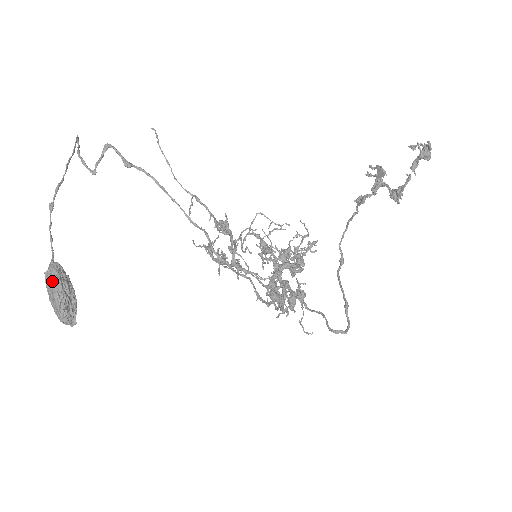
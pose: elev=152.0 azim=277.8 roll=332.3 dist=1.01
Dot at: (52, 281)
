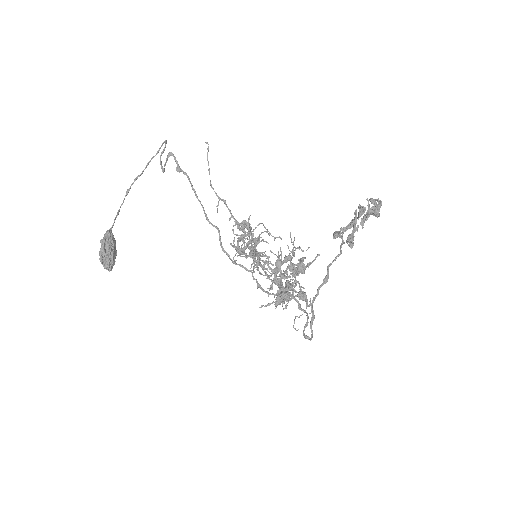
Dot at: (101, 242)
